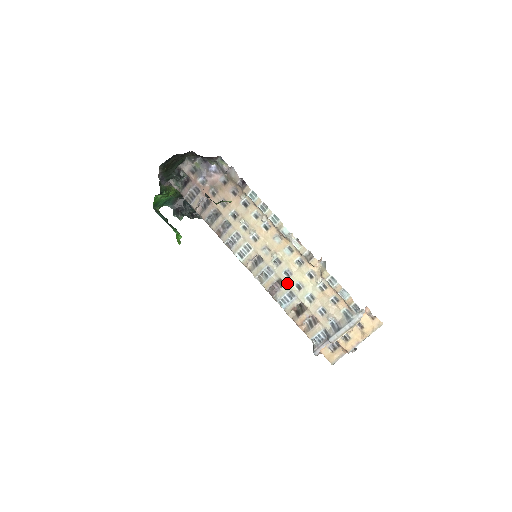
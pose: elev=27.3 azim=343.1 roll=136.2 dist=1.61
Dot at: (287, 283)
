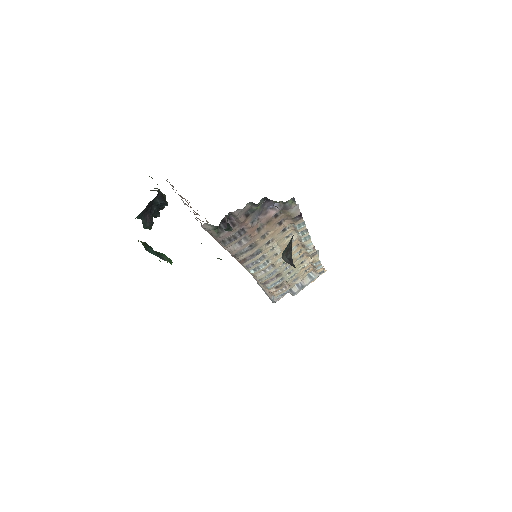
Dot at: (283, 274)
